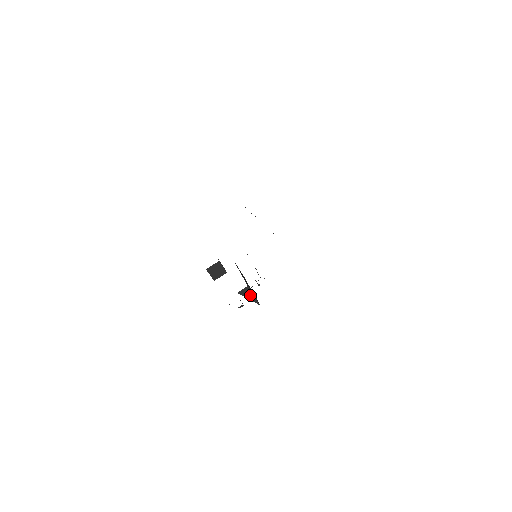
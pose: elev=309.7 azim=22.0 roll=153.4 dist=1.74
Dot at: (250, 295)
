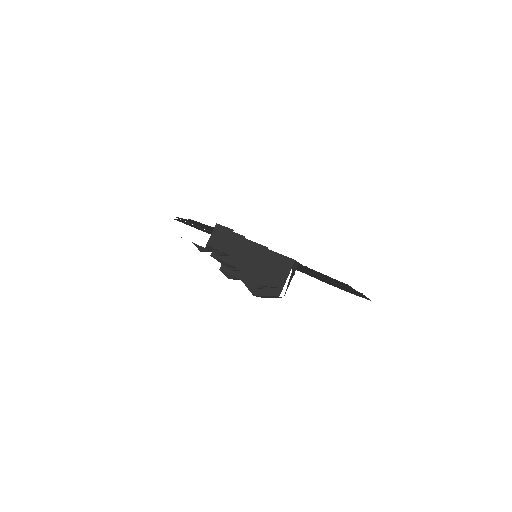
Dot at: (292, 276)
